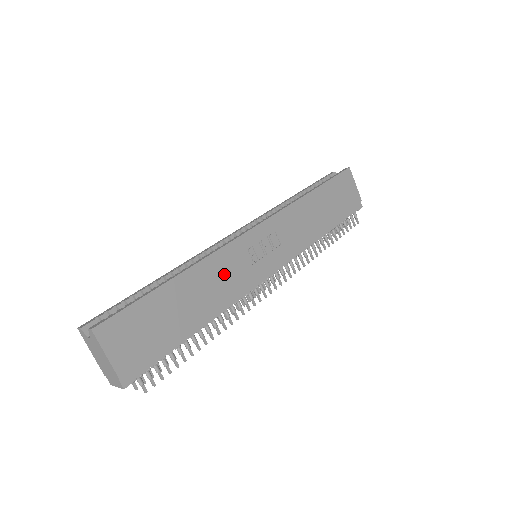
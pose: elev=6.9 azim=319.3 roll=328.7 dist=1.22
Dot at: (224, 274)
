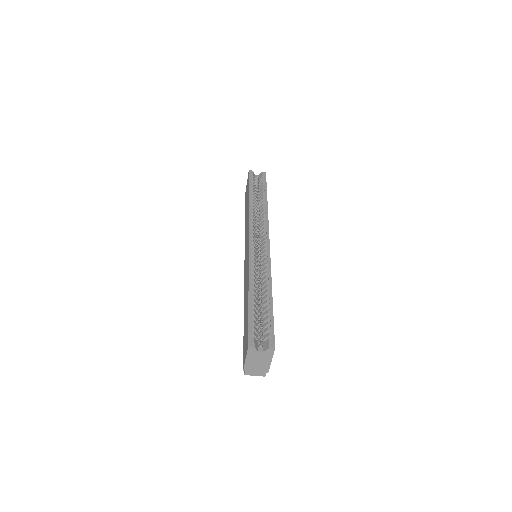
Dot at: occluded
